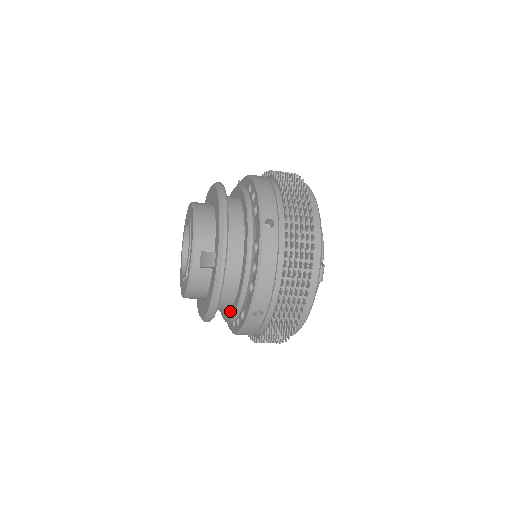
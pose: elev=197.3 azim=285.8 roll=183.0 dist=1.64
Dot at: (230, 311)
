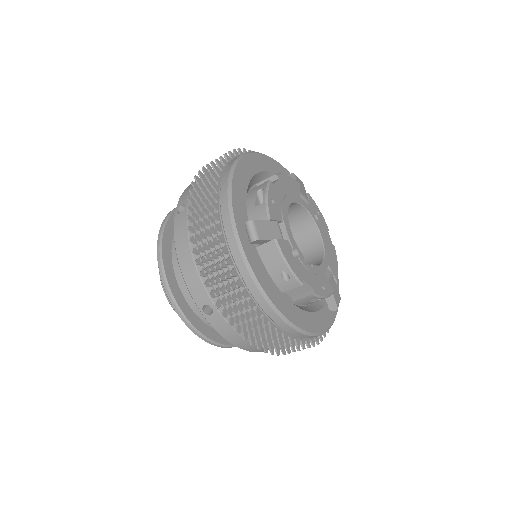
Dot at: occluded
